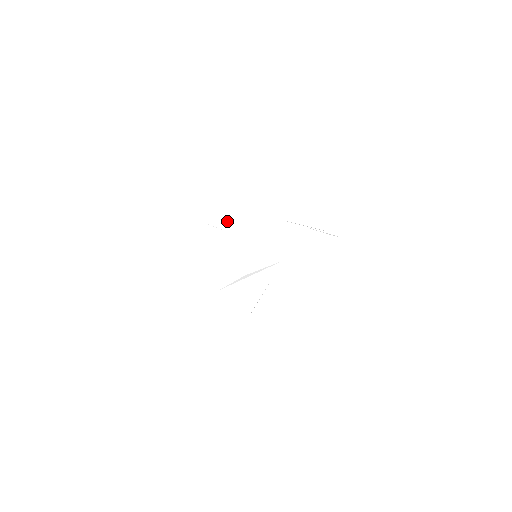
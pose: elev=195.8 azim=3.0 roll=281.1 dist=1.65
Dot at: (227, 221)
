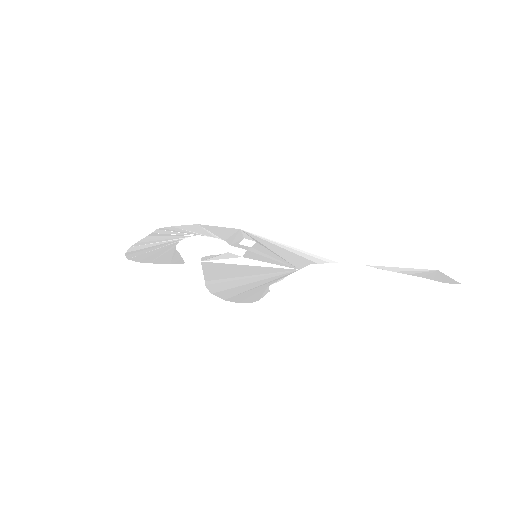
Dot at: (208, 232)
